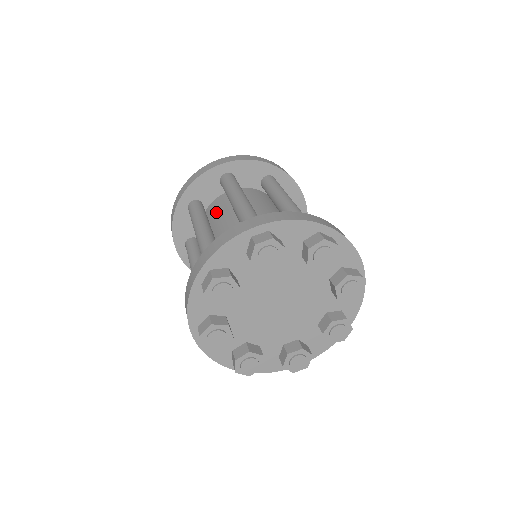
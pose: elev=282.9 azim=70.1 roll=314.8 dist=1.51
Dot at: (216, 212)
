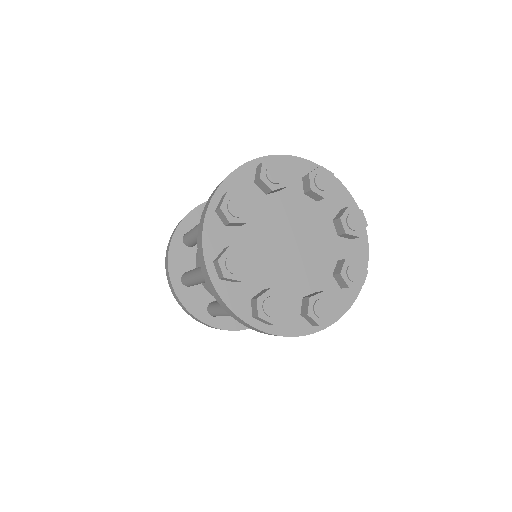
Dot at: occluded
